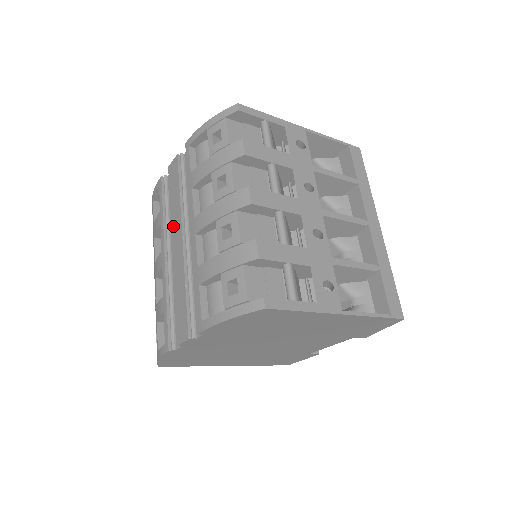
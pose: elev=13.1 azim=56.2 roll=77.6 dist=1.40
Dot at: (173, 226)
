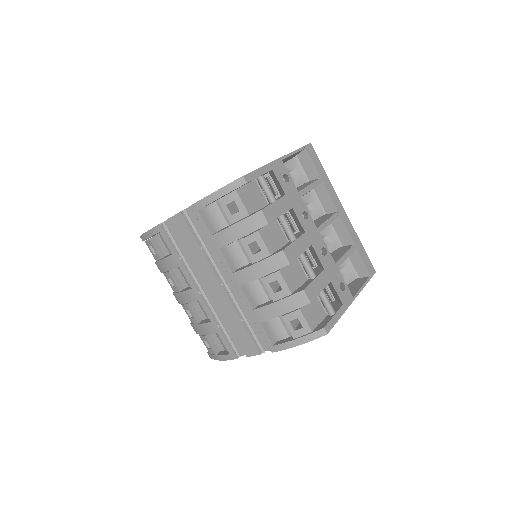
Dot at: (202, 273)
